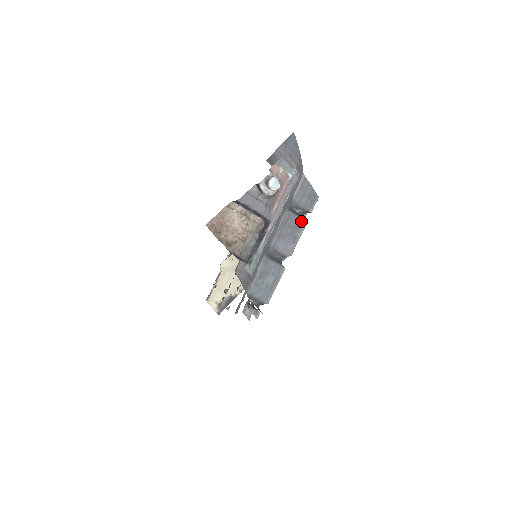
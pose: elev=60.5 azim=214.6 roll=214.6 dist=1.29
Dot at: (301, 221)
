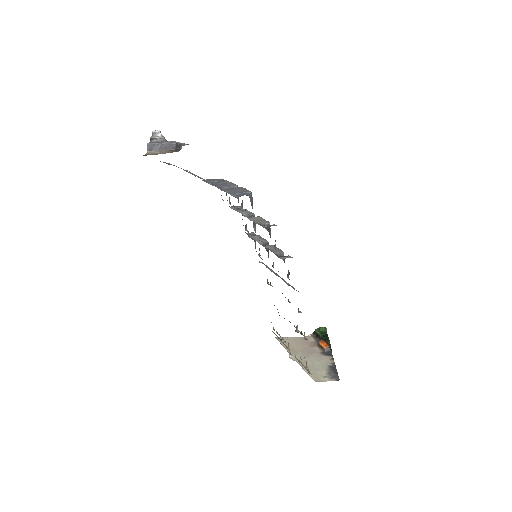
Dot at: (224, 182)
